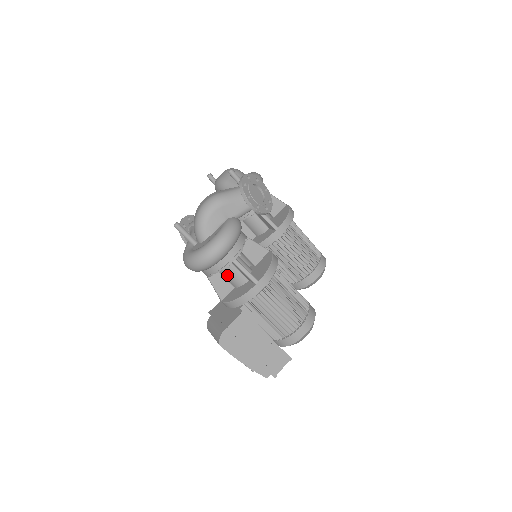
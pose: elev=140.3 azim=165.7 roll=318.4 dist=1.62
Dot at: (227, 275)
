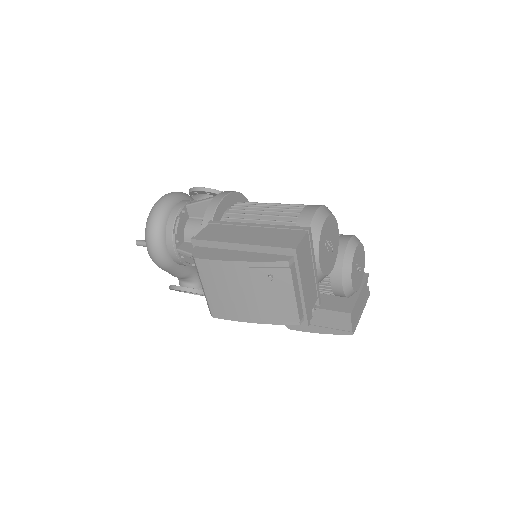
Dot at: (196, 233)
